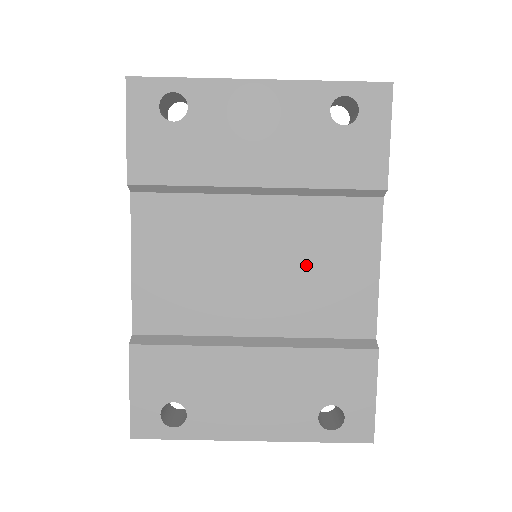
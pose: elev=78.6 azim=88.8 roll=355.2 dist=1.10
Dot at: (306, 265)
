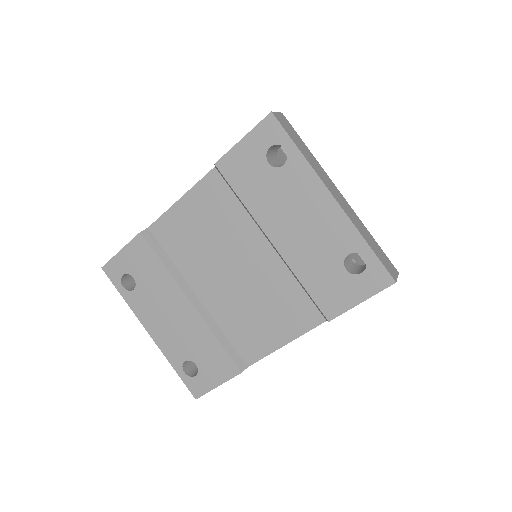
Dot at: (255, 300)
